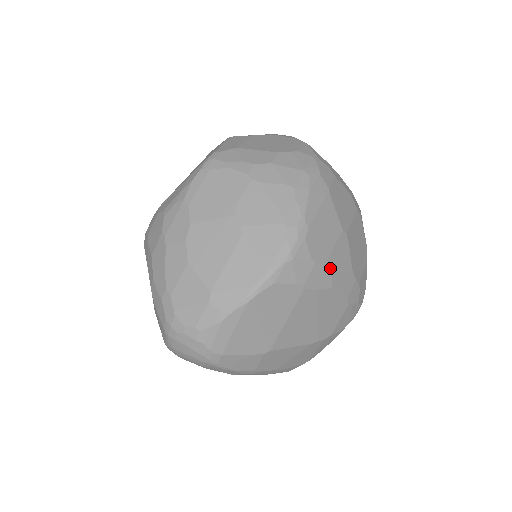
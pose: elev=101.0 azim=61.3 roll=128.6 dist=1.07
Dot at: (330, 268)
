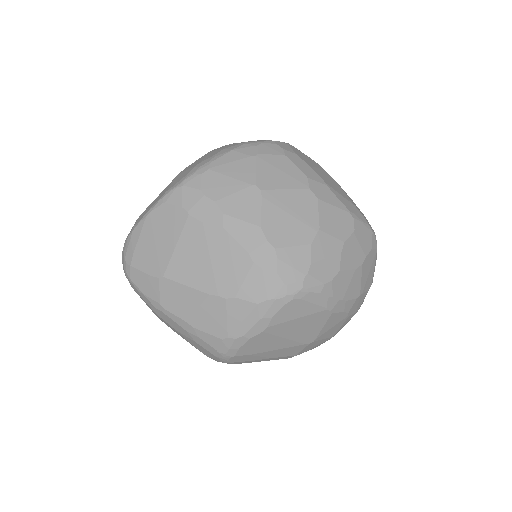
Dot at: (223, 207)
